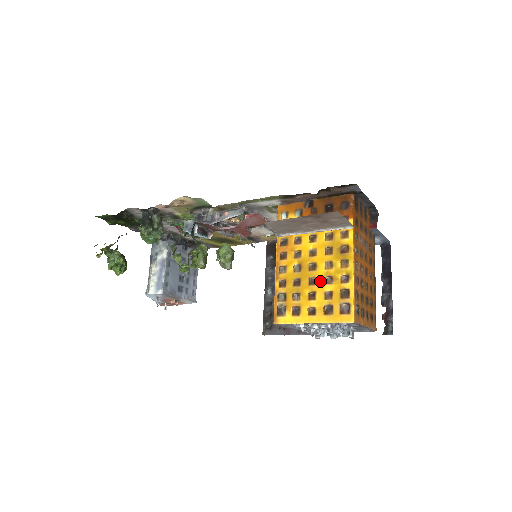
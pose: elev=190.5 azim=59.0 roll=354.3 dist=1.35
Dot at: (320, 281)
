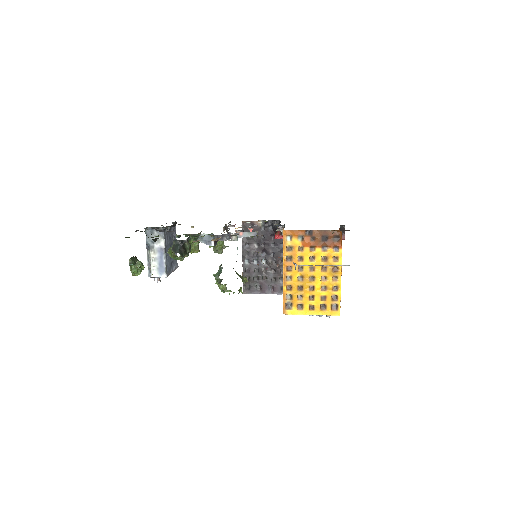
Dot at: (318, 289)
